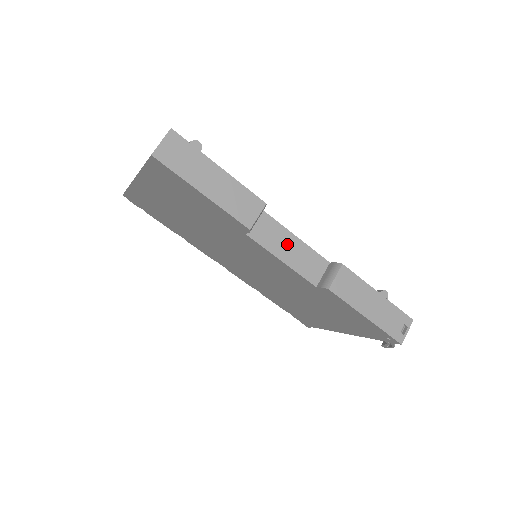
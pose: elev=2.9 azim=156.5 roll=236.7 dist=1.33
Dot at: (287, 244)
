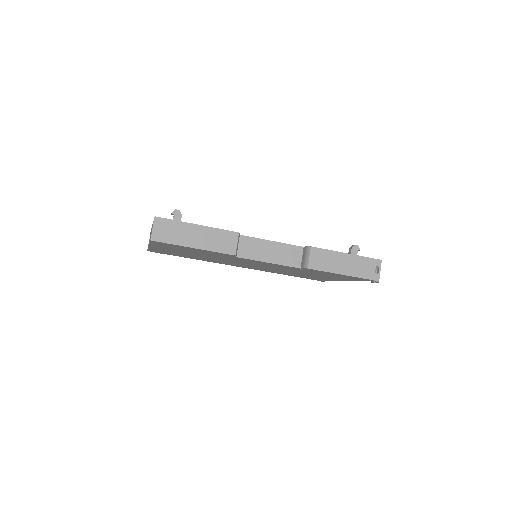
Dot at: (267, 249)
